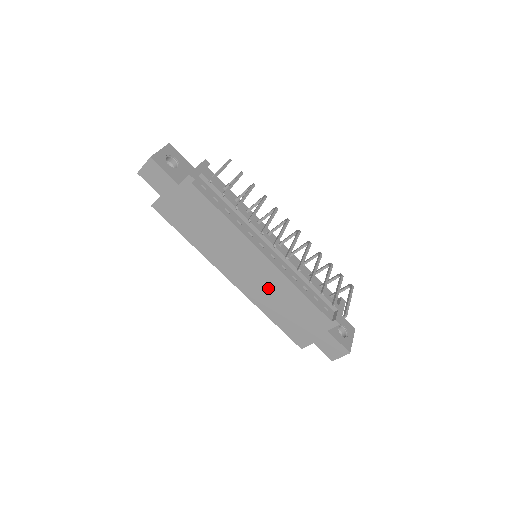
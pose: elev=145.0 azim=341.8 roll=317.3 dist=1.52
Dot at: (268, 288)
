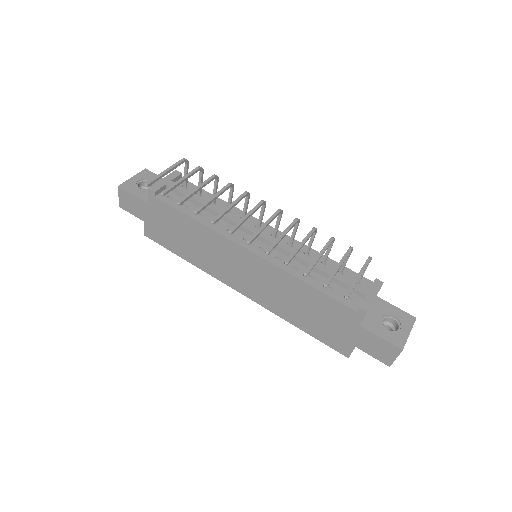
Dot at: (273, 289)
